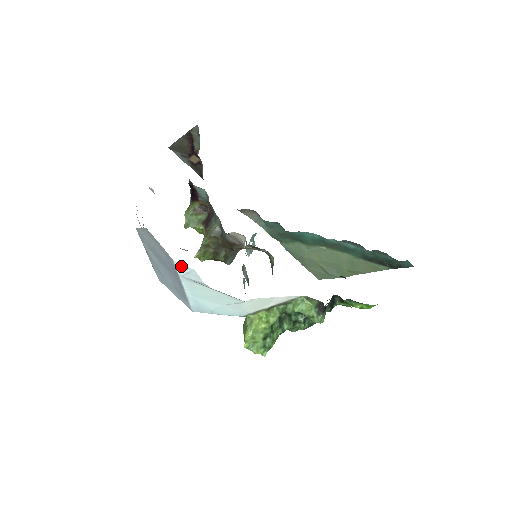
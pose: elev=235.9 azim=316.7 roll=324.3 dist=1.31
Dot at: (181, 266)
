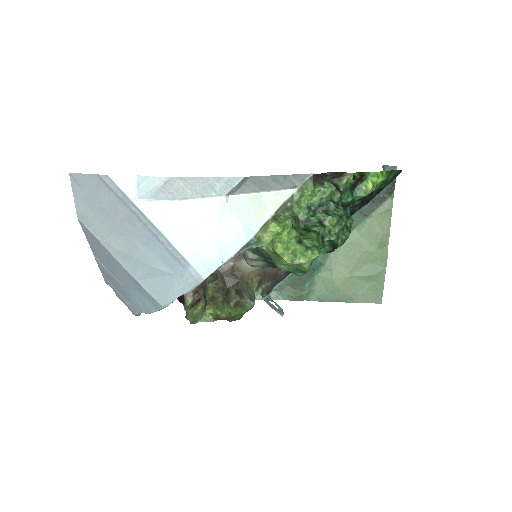
Dot at: (122, 181)
